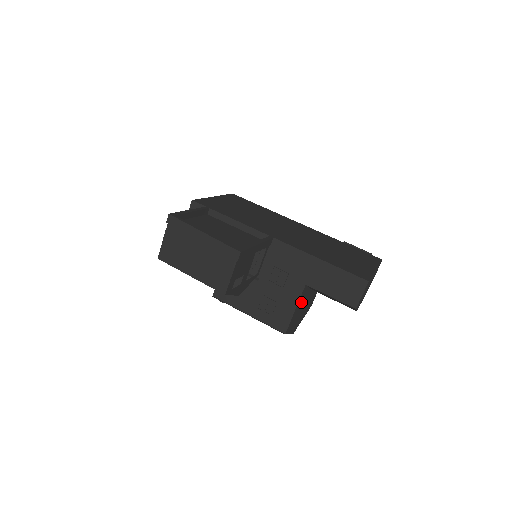
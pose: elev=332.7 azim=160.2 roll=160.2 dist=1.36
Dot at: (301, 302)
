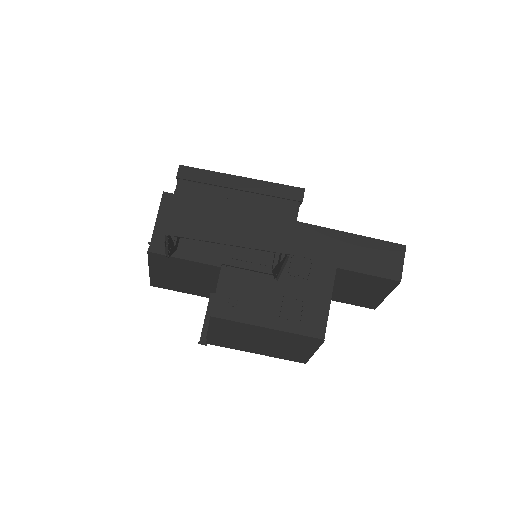
Dot at: occluded
